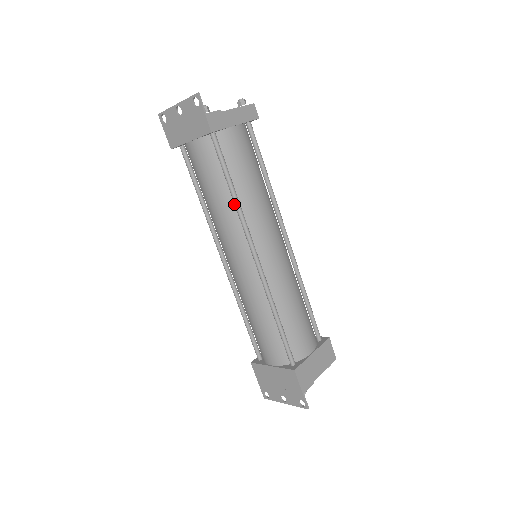
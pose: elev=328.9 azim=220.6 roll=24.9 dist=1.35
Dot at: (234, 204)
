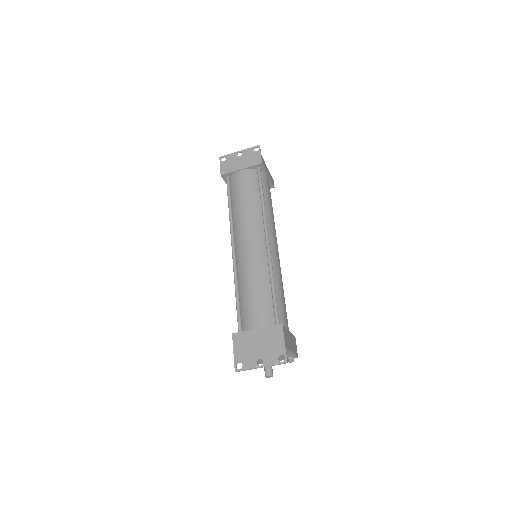
Dot at: (260, 207)
